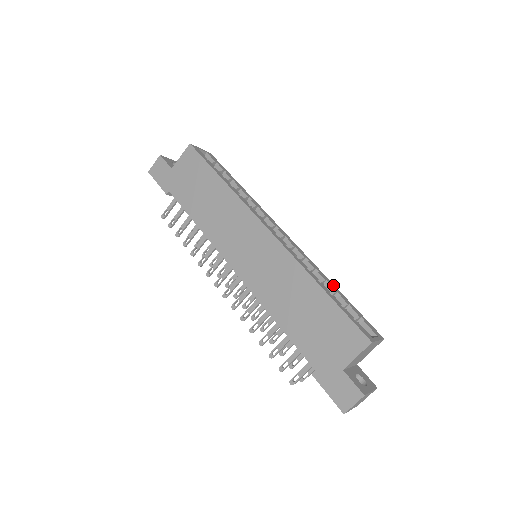
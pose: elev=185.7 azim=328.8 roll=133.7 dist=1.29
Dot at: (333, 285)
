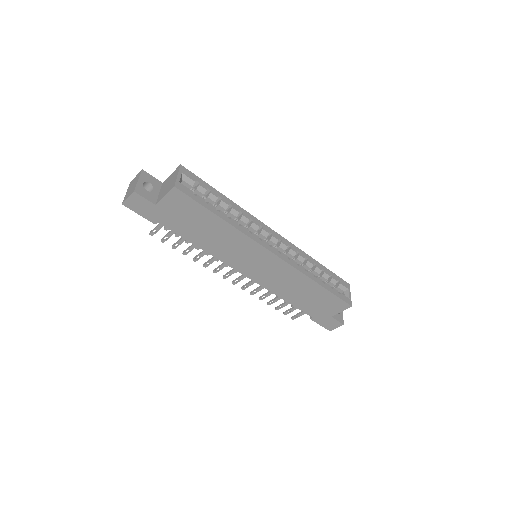
Dot at: (317, 263)
